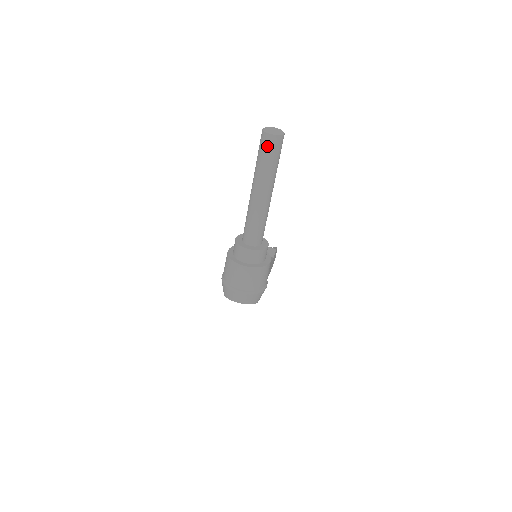
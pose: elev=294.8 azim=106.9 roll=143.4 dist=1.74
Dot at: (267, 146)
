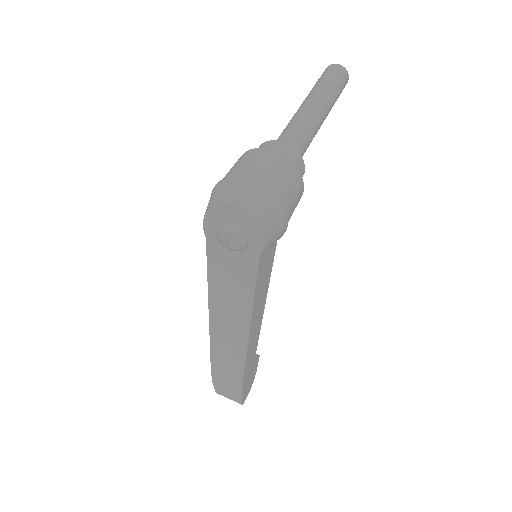
Dot at: (331, 71)
